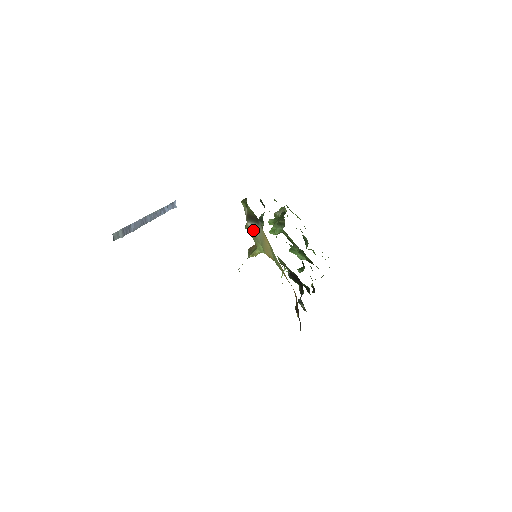
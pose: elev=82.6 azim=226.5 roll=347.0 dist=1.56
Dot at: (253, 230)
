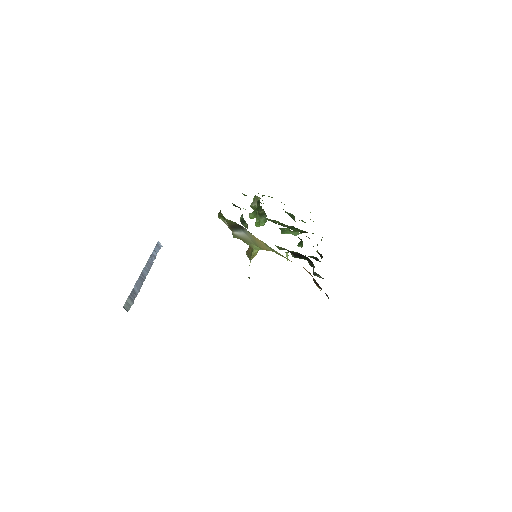
Dot at: (241, 236)
